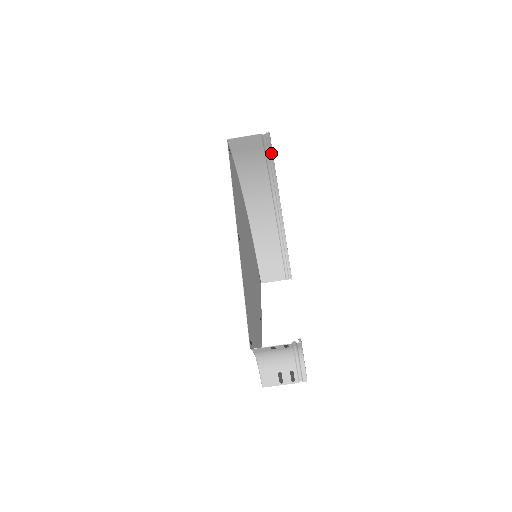
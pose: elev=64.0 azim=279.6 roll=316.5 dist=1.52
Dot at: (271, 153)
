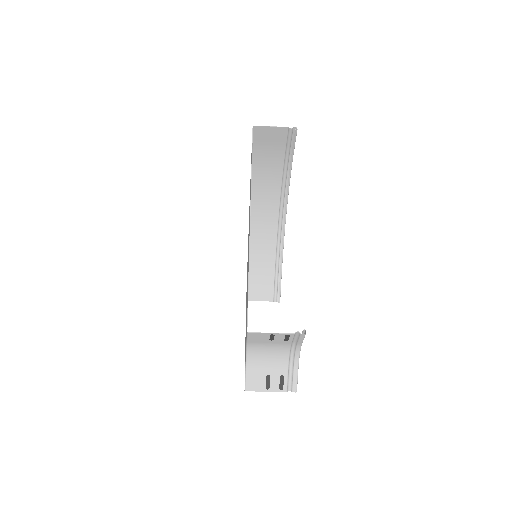
Dot at: (292, 153)
